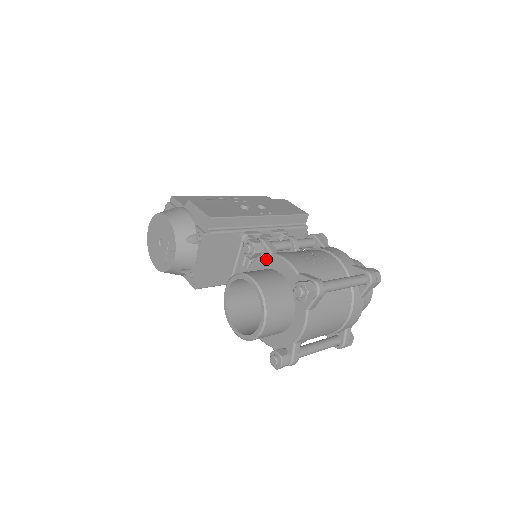
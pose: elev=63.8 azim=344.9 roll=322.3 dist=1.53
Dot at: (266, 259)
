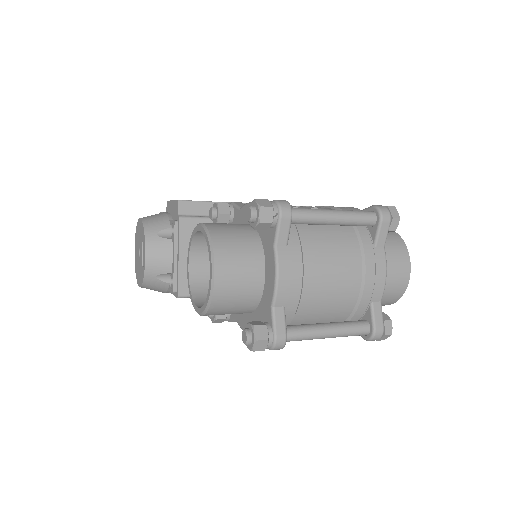
Dot at: (236, 220)
